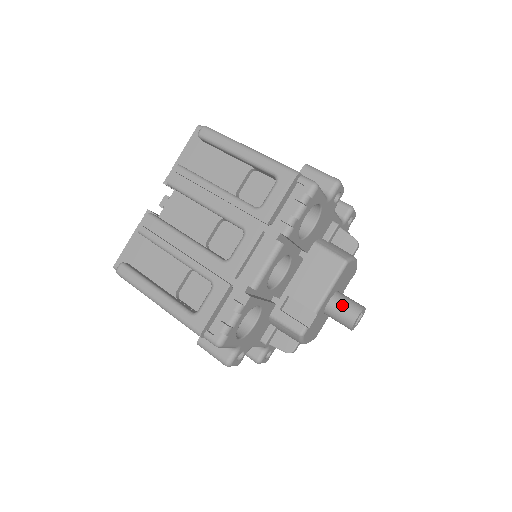
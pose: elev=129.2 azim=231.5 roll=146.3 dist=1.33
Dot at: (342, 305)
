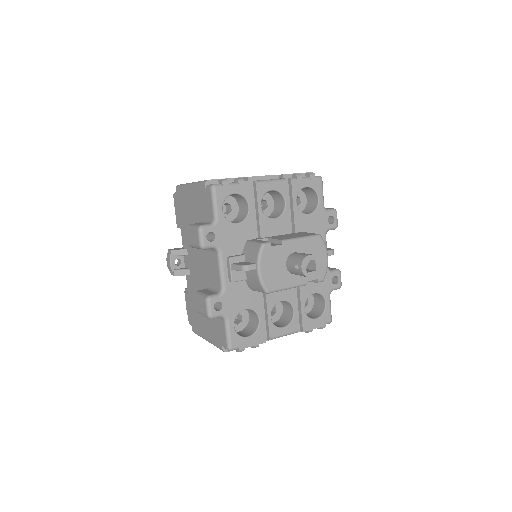
Dot at: (303, 253)
